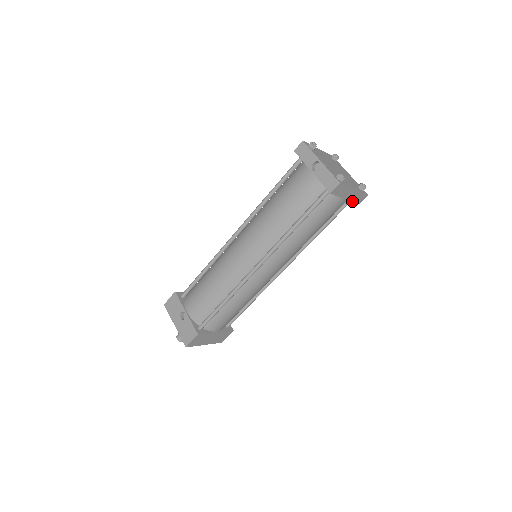
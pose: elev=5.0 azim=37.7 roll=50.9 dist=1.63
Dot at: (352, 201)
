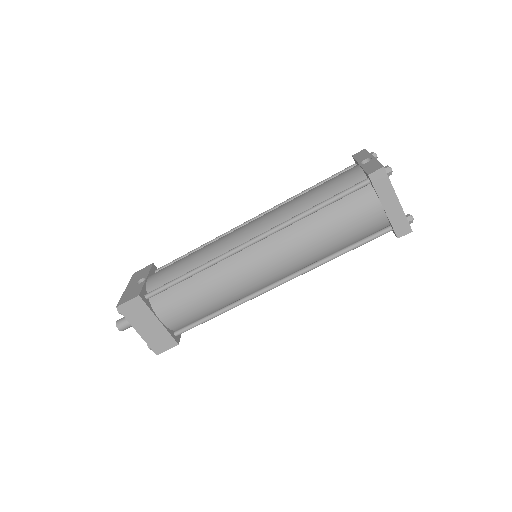
Dot at: (391, 222)
